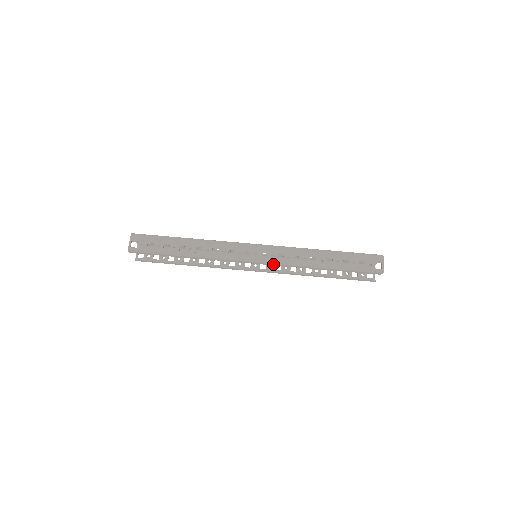
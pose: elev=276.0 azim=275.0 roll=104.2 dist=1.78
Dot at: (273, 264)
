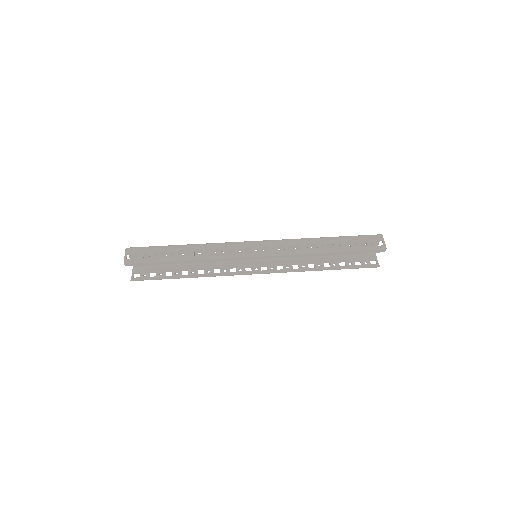
Dot at: (275, 256)
